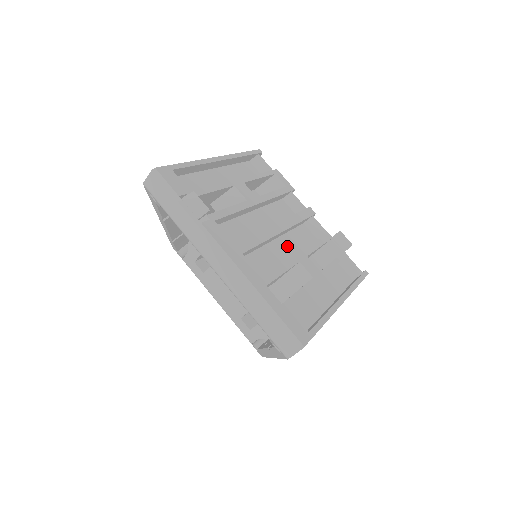
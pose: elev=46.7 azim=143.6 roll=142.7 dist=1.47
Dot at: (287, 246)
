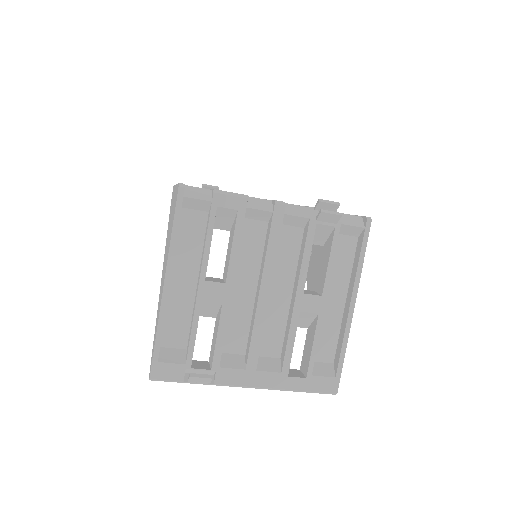
Dot at: (280, 287)
